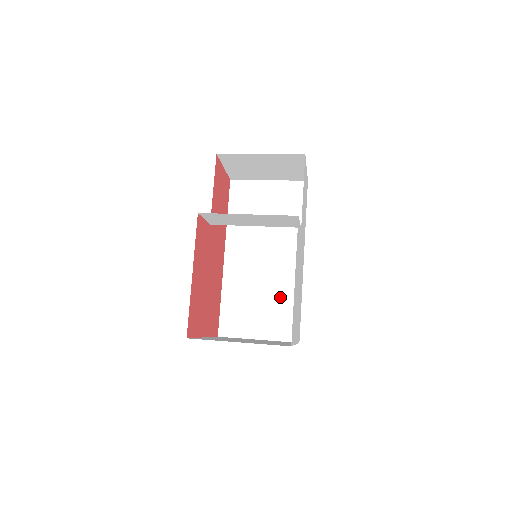
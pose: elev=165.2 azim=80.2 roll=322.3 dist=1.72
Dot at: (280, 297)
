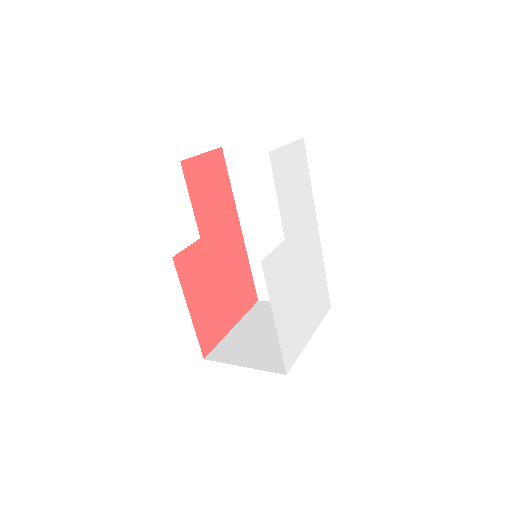
Dot at: occluded
